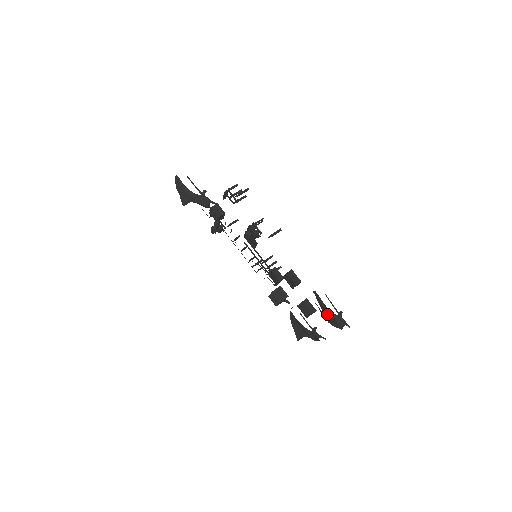
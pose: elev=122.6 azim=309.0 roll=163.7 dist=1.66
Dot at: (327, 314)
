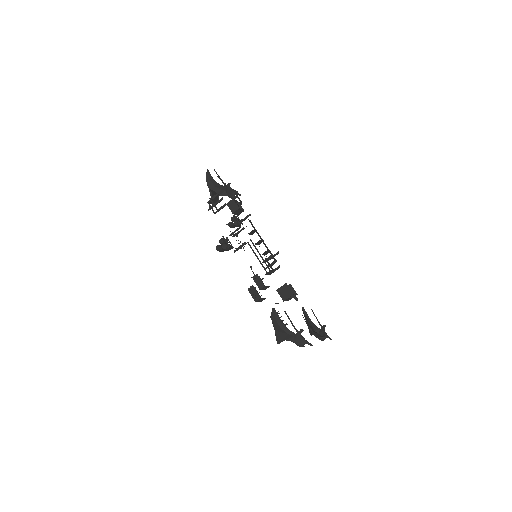
Dot at: (281, 333)
